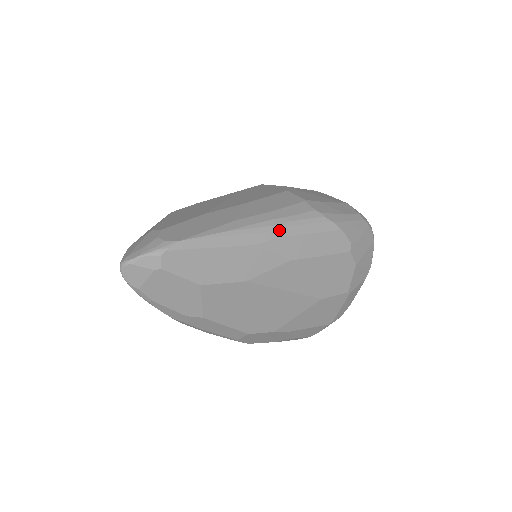
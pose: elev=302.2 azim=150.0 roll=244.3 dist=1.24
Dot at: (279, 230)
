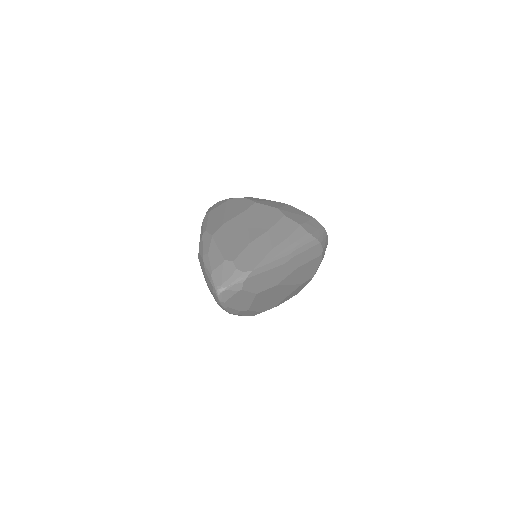
Dot at: (295, 251)
